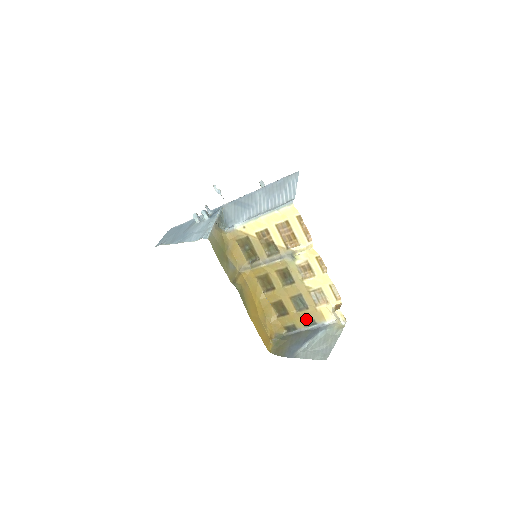
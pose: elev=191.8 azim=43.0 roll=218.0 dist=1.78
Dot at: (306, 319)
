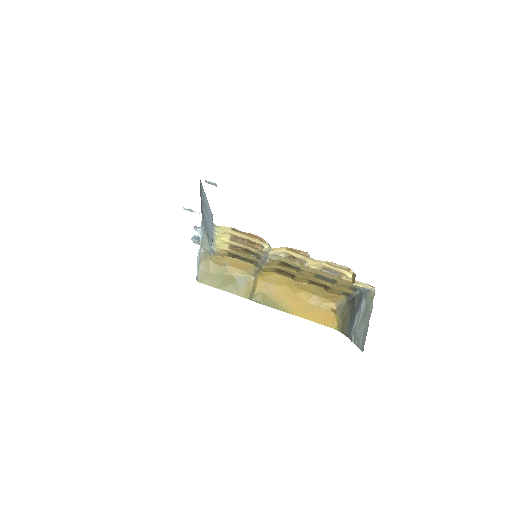
Dot at: (347, 287)
